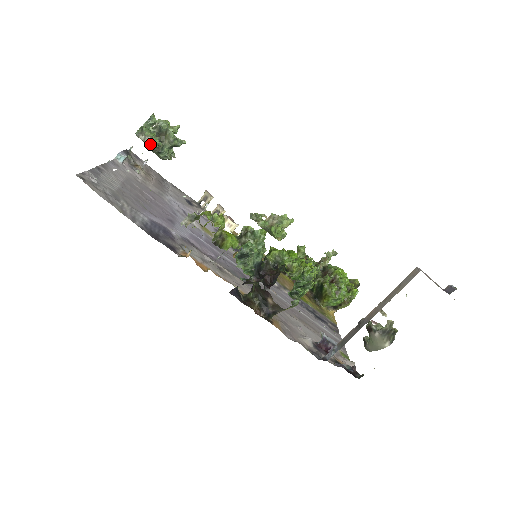
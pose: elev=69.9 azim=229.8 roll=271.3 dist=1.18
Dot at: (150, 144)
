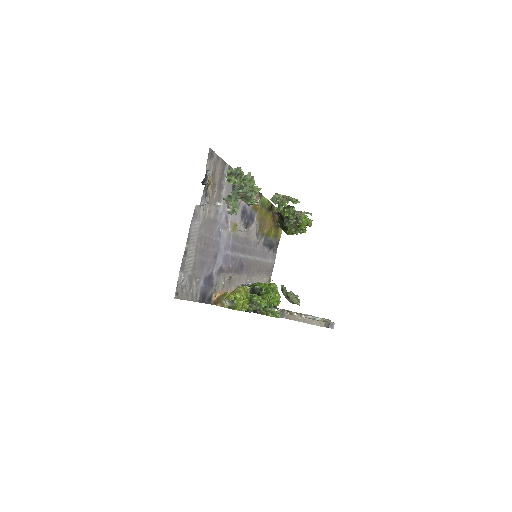
Dot at: occluded
